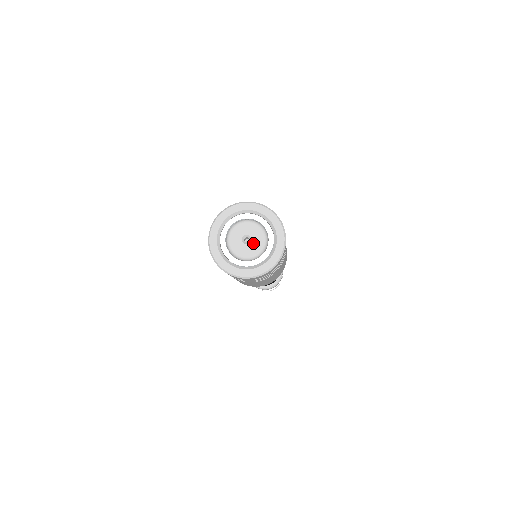
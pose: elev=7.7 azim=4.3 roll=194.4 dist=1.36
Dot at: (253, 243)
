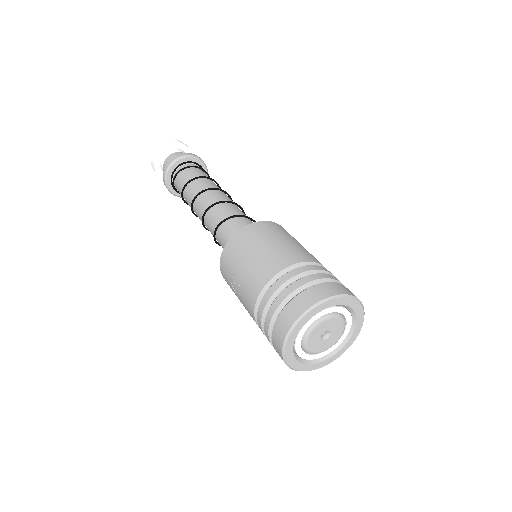
Dot at: (333, 330)
